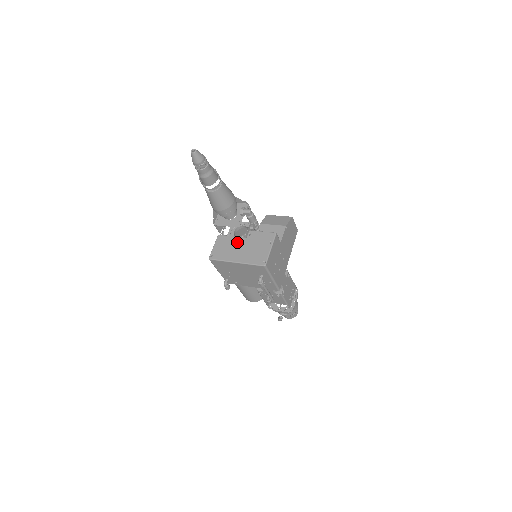
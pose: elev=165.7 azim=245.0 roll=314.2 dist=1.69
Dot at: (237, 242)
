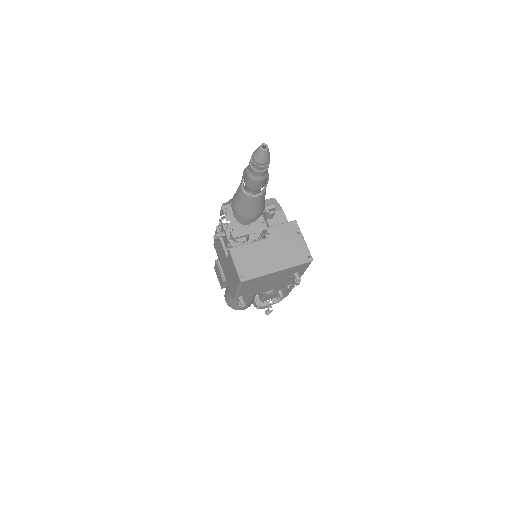
Dot at: (261, 248)
